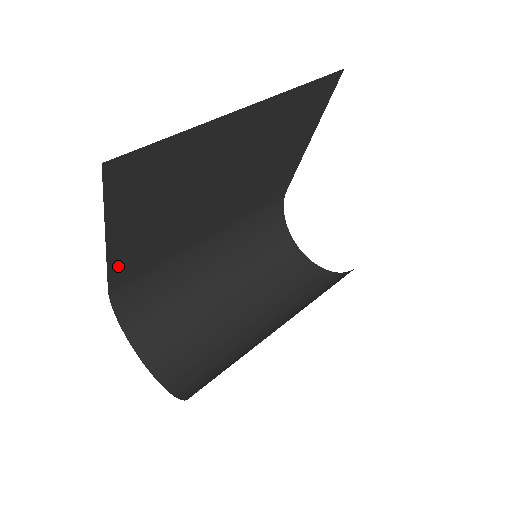
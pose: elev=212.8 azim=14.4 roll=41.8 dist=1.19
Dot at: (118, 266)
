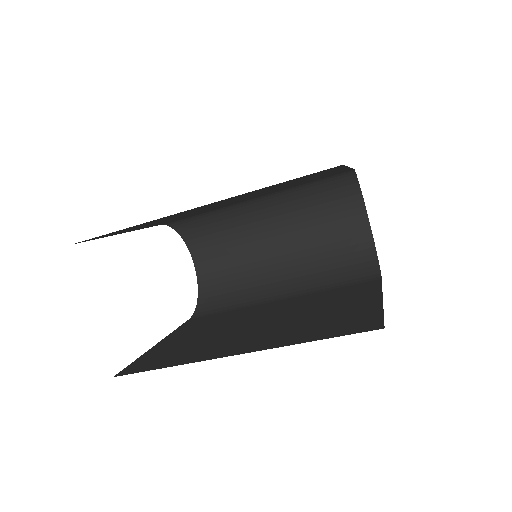
Dot at: (155, 225)
